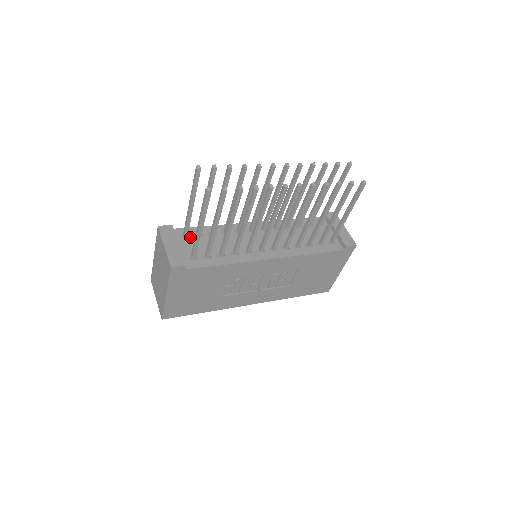
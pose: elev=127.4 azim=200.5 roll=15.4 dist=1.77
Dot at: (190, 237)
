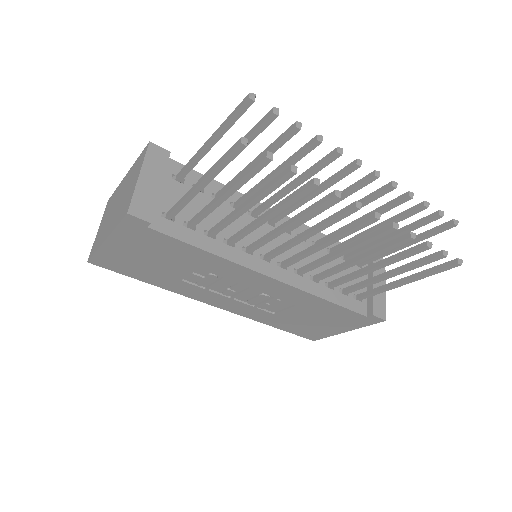
Dot at: (185, 183)
